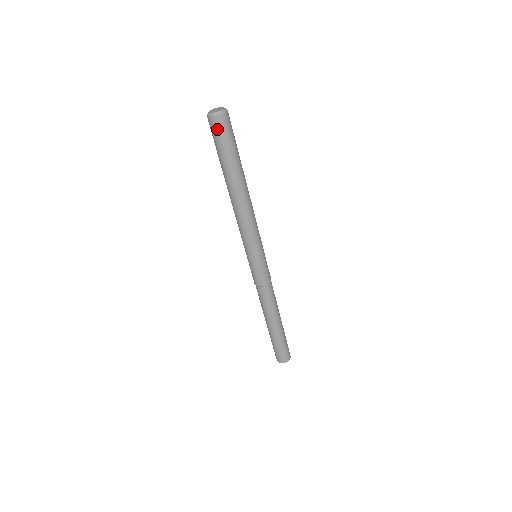
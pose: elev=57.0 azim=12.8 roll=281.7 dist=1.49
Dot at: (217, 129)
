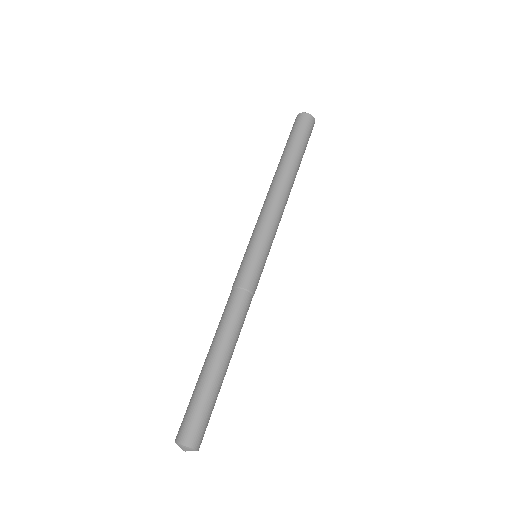
Dot at: (302, 122)
